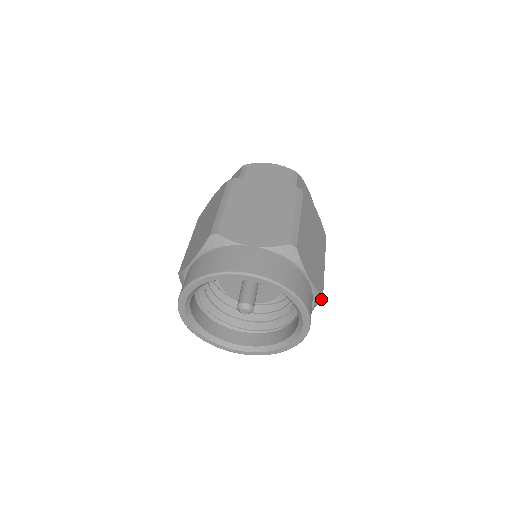
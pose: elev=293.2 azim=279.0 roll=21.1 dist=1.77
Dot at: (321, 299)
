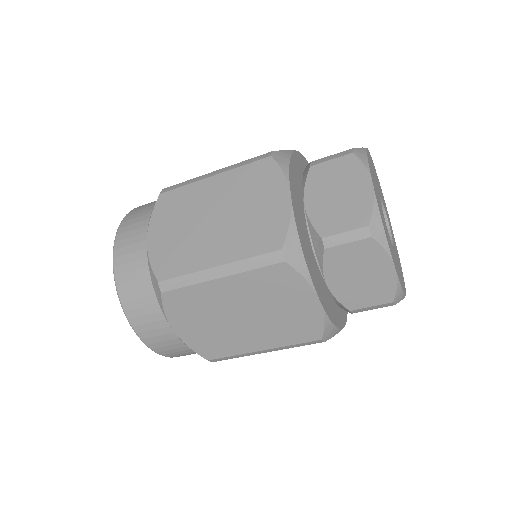
Dot at: occluded
